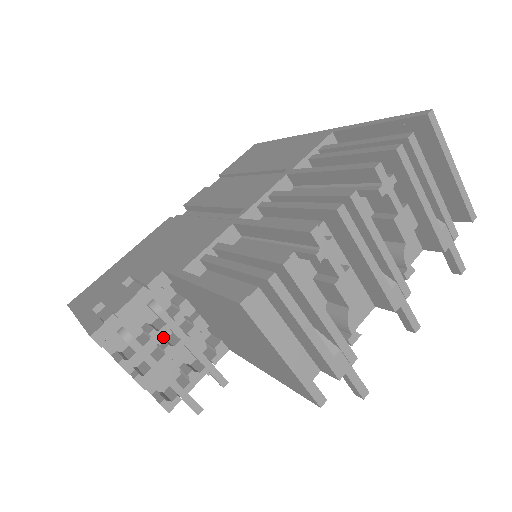
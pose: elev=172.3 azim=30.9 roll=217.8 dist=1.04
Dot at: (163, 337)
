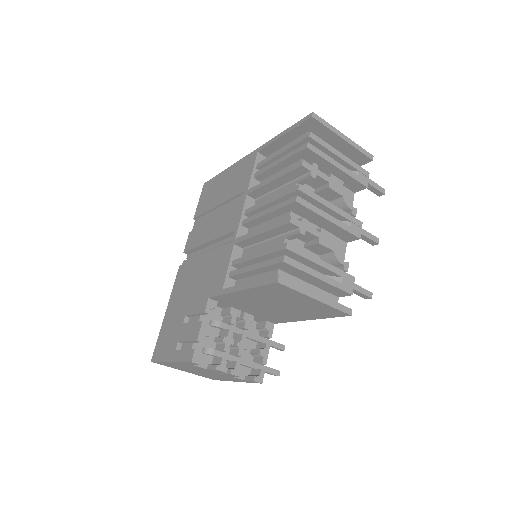
Dot at: occluded
